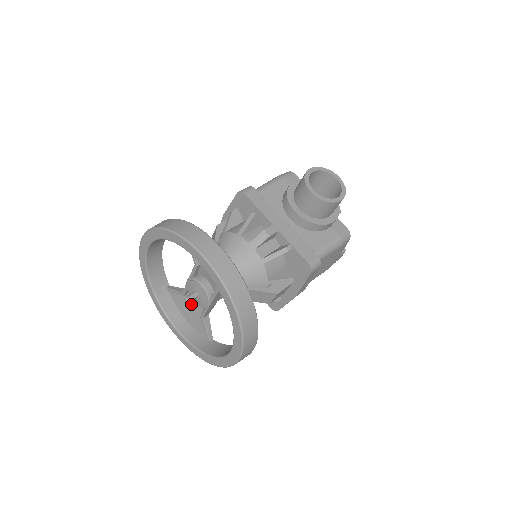
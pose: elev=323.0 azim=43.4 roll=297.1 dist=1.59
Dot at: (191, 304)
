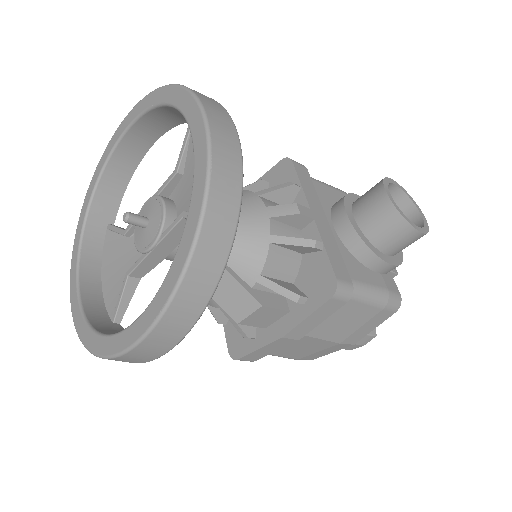
Dot at: (126, 254)
